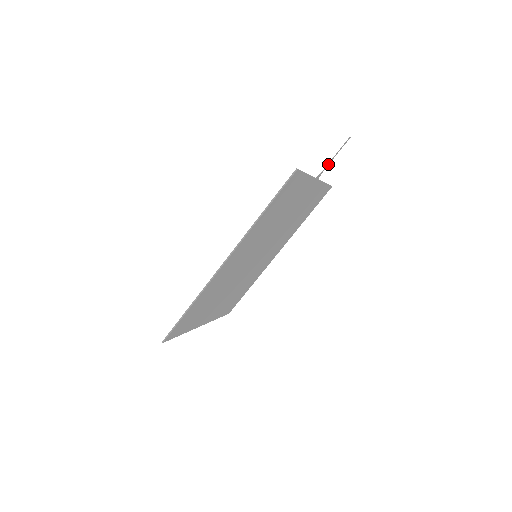
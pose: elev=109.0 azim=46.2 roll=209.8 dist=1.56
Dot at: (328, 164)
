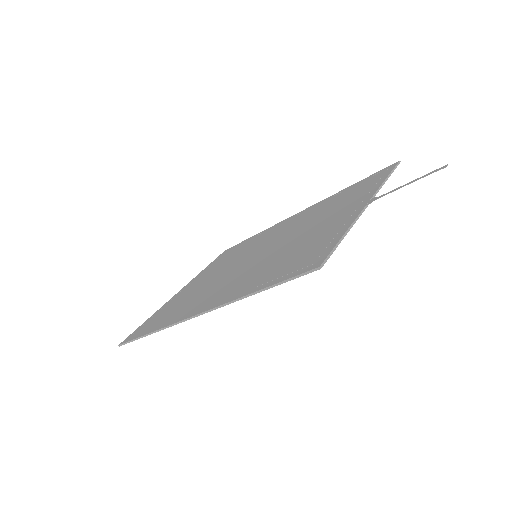
Dot at: occluded
